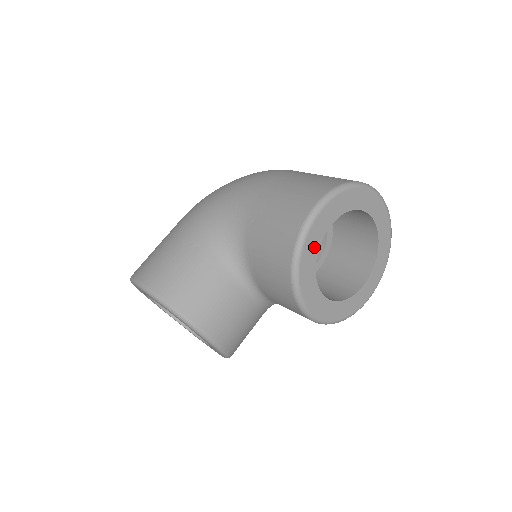
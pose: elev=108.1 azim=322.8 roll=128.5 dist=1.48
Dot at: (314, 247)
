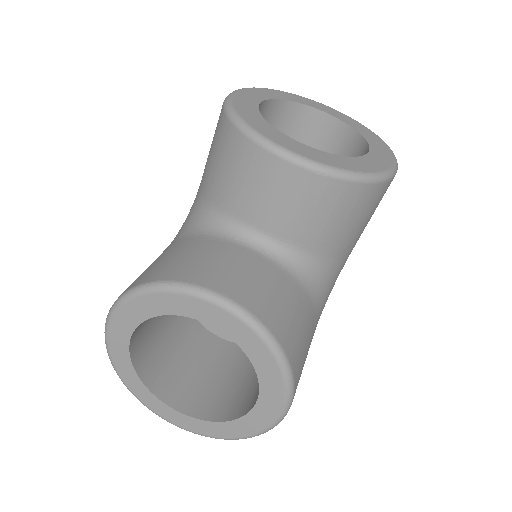
Dot at: (251, 110)
